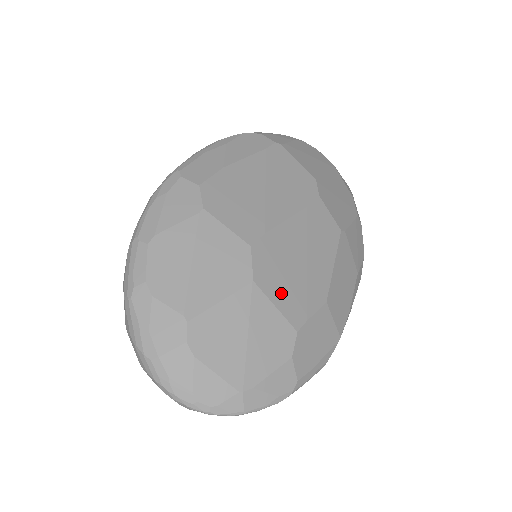
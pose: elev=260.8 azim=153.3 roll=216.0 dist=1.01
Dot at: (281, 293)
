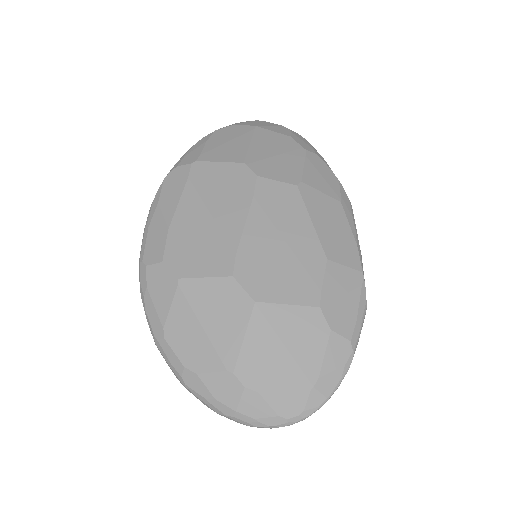
Dot at: (284, 289)
